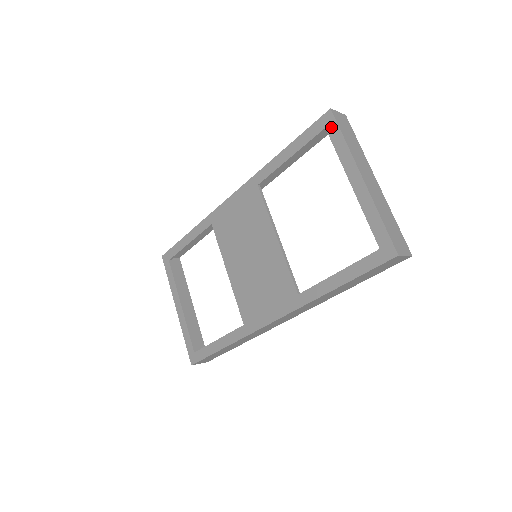
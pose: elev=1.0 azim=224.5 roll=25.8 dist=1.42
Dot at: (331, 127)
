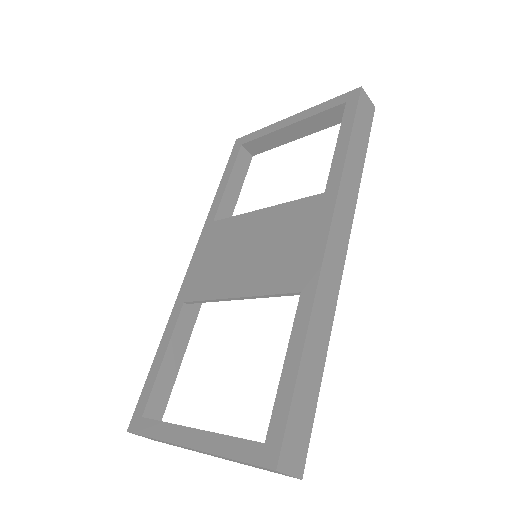
Dot at: (245, 140)
